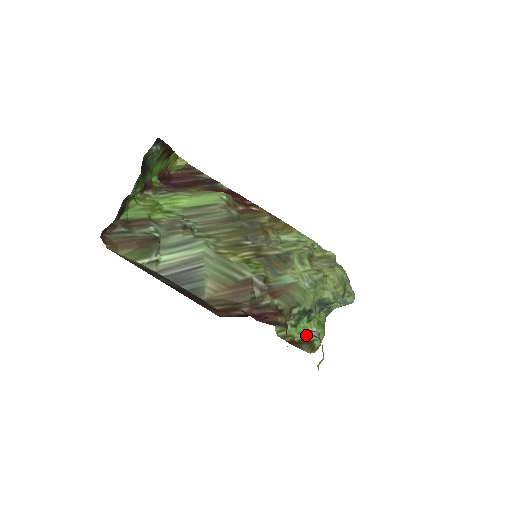
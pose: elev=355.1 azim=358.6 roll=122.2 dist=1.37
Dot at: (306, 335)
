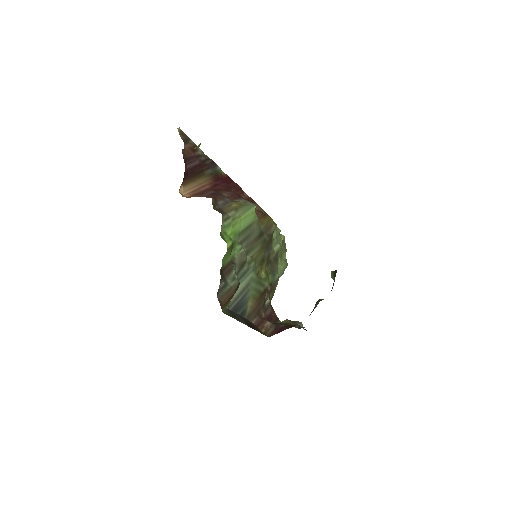
Dot at: occluded
